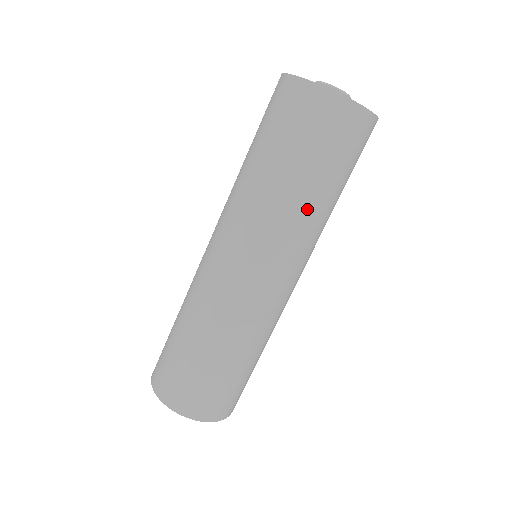
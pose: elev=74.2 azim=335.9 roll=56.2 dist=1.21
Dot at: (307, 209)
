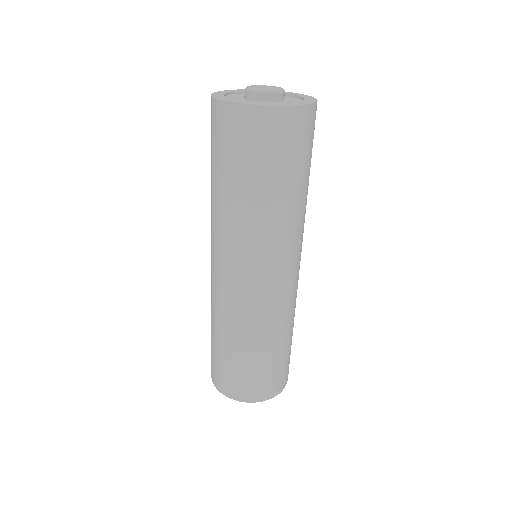
Dot at: (282, 213)
